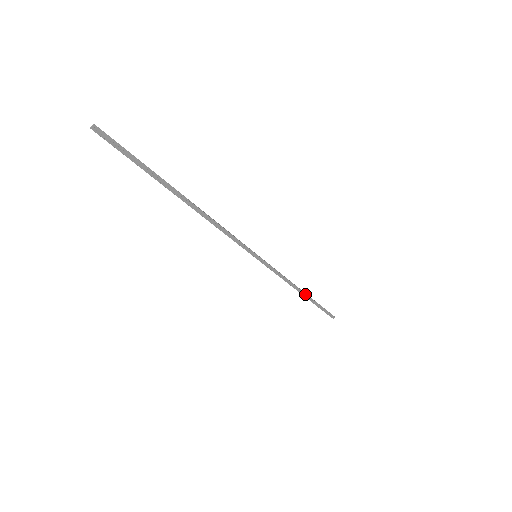
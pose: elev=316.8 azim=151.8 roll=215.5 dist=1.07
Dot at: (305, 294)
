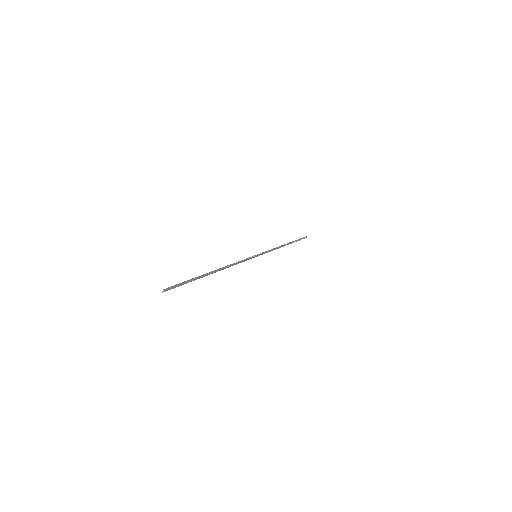
Dot at: (287, 244)
